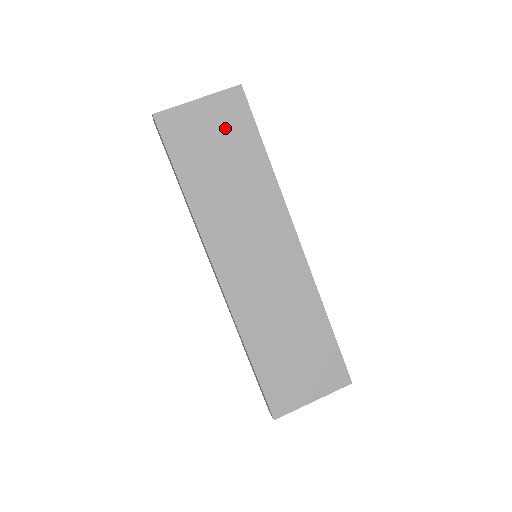
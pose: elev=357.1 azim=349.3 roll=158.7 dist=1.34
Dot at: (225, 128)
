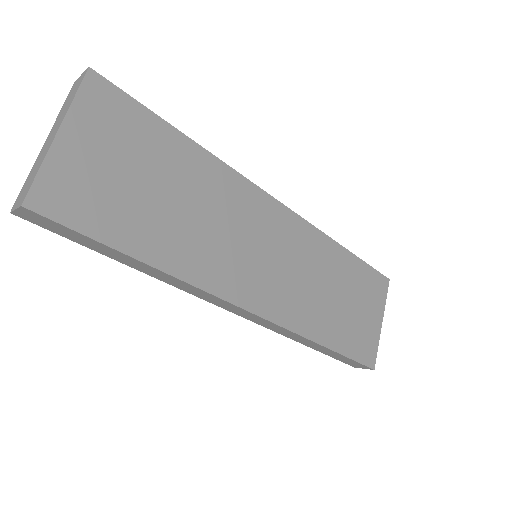
Dot at: (123, 144)
